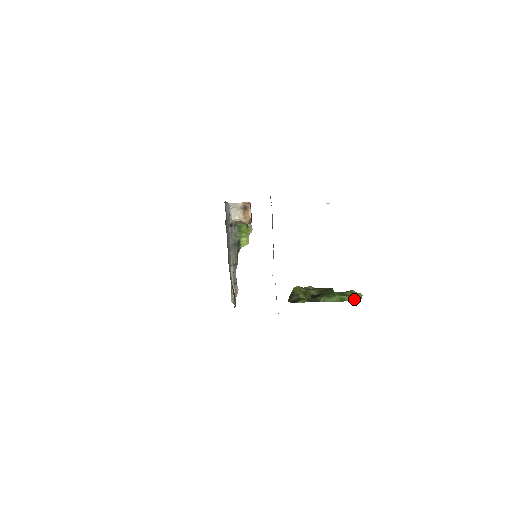
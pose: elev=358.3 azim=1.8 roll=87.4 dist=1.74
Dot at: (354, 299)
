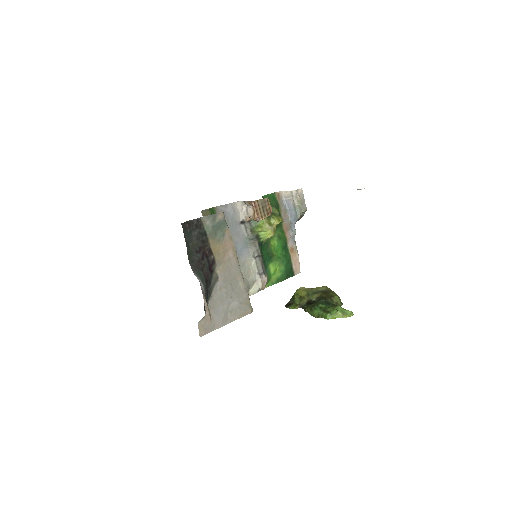
Dot at: (334, 317)
